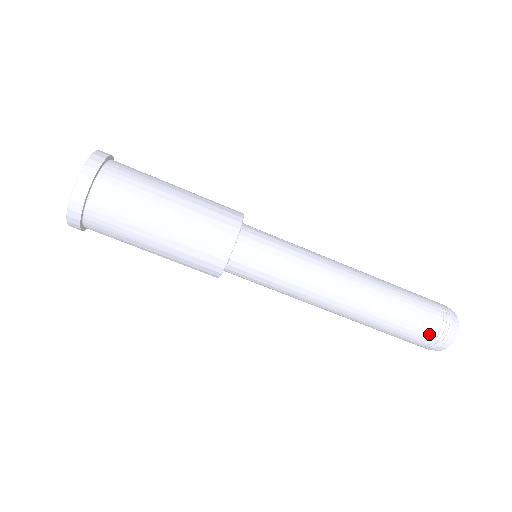
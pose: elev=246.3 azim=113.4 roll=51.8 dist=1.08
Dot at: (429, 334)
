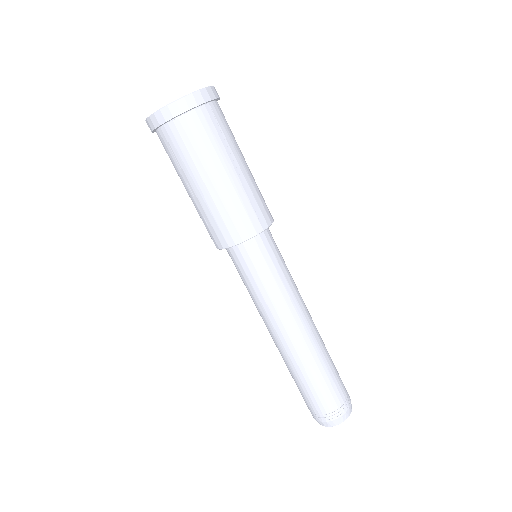
Dot at: (338, 401)
